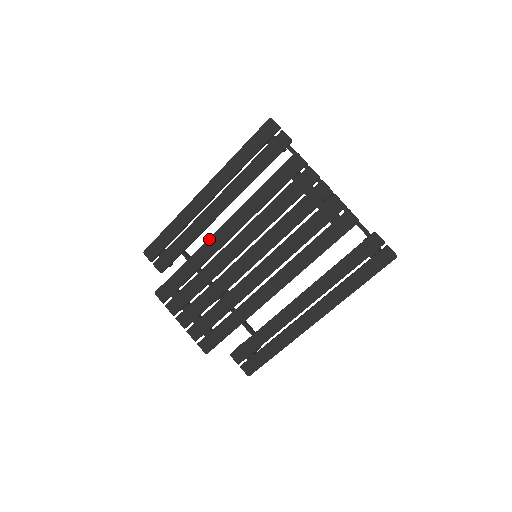
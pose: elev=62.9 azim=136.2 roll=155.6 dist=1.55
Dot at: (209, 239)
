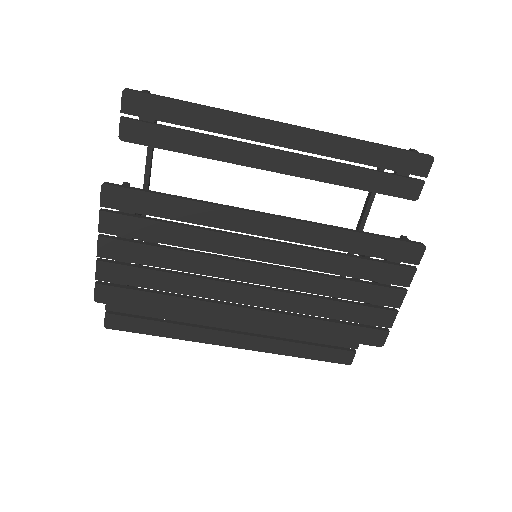
Dot at: (247, 212)
